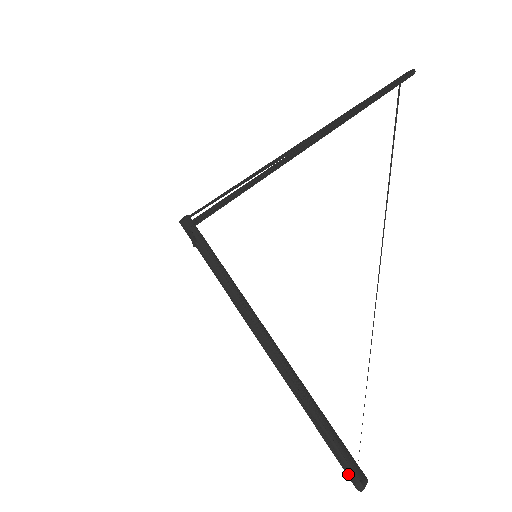
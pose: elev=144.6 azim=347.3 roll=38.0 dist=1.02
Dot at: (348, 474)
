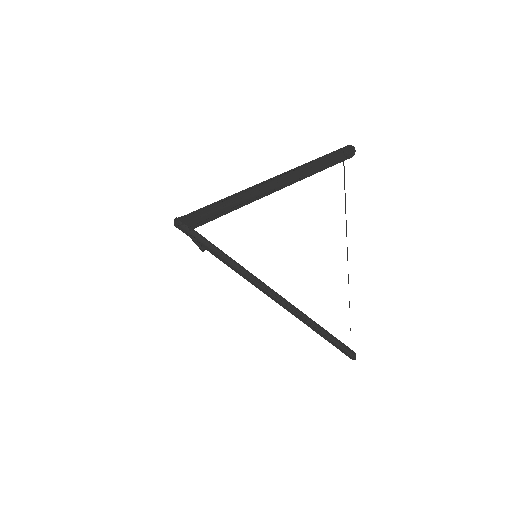
Dot at: occluded
